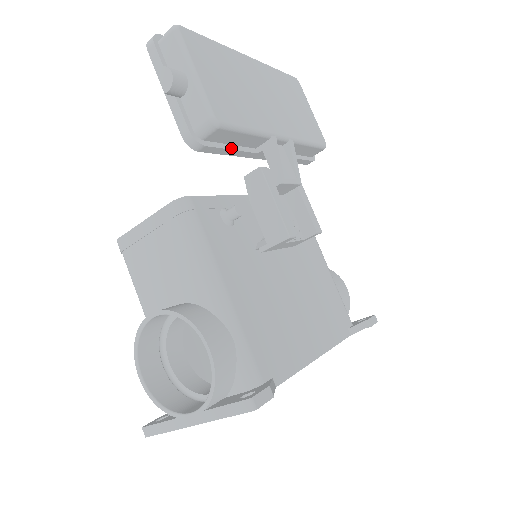
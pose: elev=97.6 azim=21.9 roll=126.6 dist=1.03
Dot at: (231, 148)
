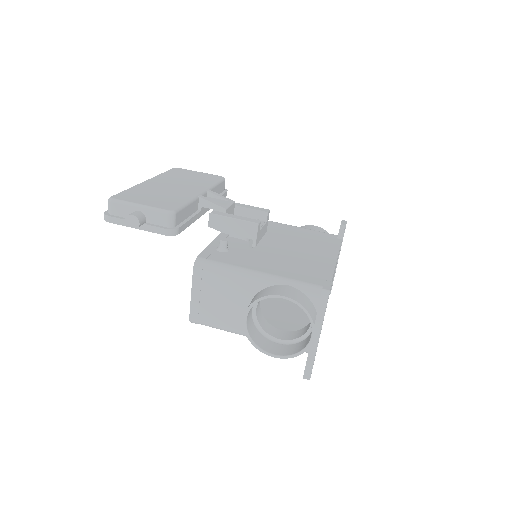
Dot at: (189, 219)
